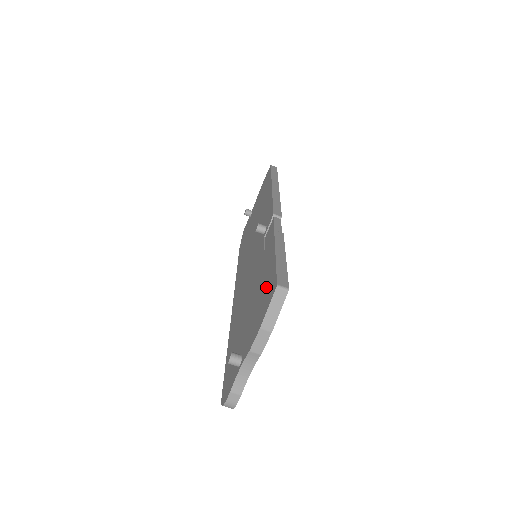
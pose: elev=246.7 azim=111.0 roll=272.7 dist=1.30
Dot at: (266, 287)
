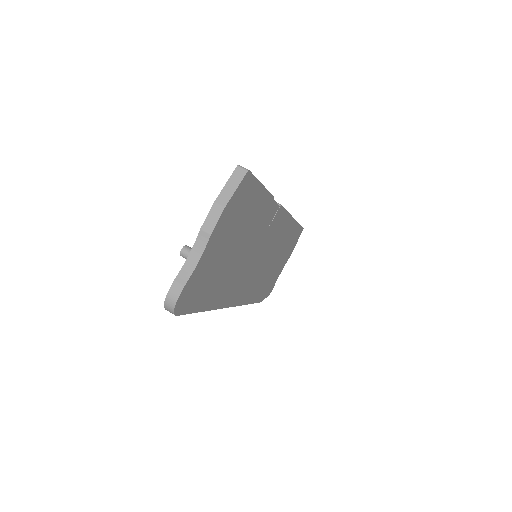
Dot at: occluded
